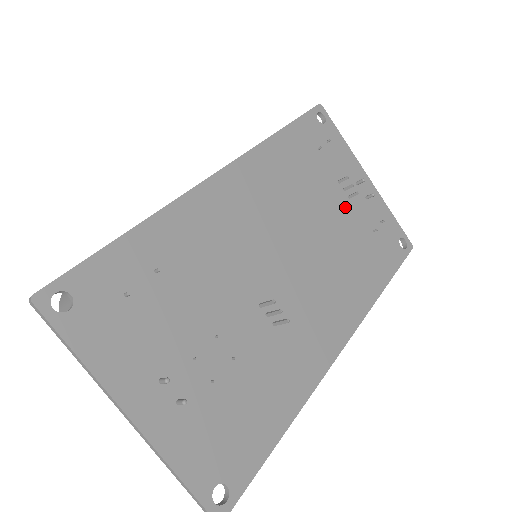
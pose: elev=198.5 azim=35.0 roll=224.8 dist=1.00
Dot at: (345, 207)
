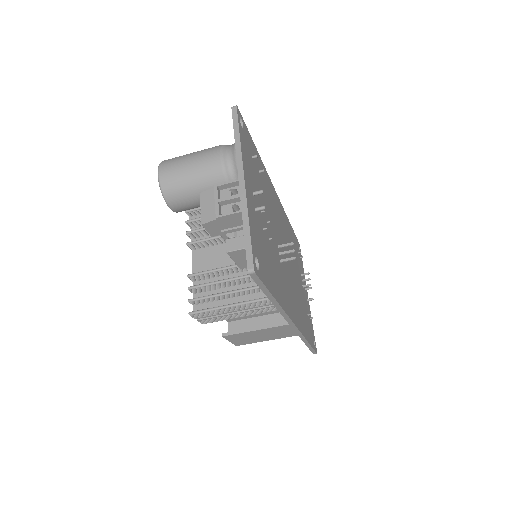
Dot at: (301, 286)
